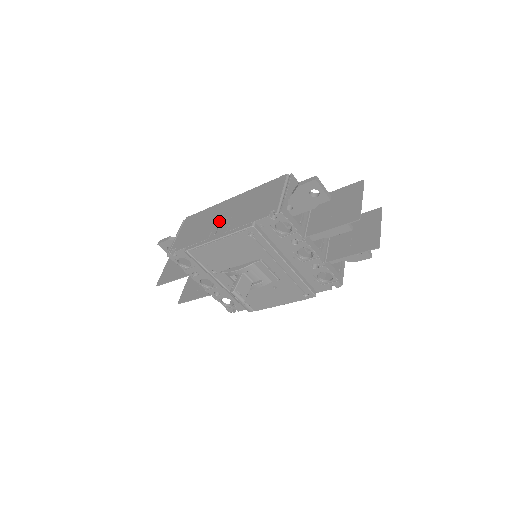
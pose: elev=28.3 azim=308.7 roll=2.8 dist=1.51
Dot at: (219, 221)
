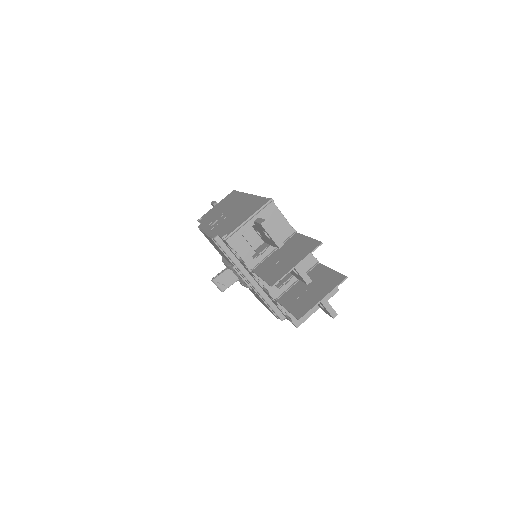
Dot at: (223, 214)
